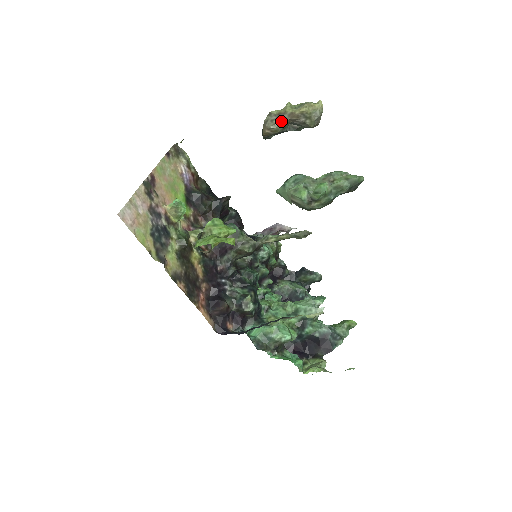
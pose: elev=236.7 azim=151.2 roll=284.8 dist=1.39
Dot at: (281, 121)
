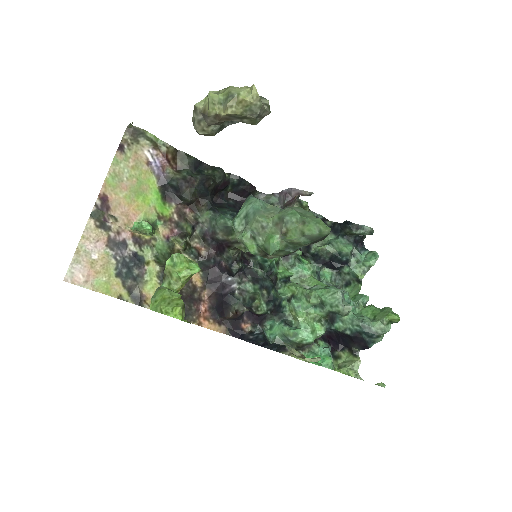
Dot at: (209, 124)
